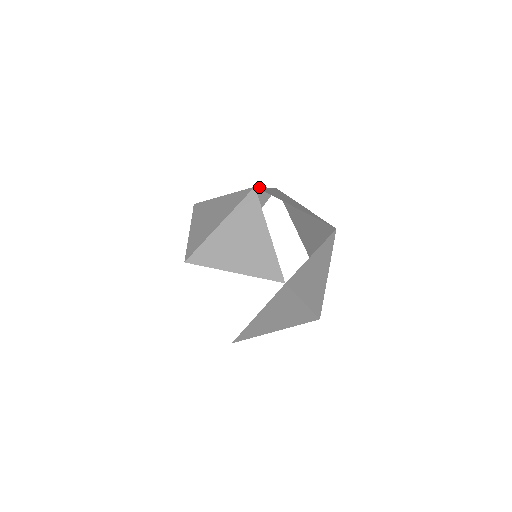
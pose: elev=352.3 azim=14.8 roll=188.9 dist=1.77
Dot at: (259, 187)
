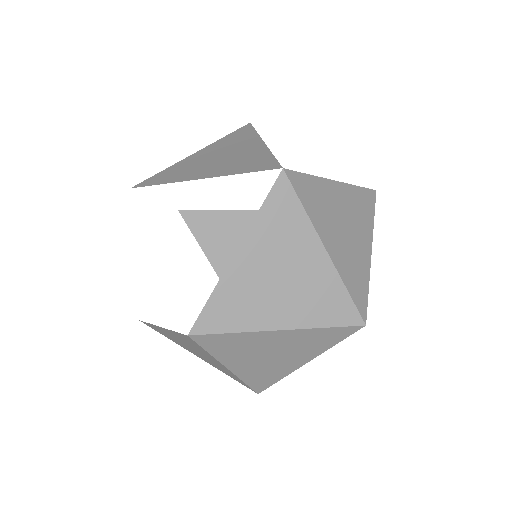
Dot at: occluded
